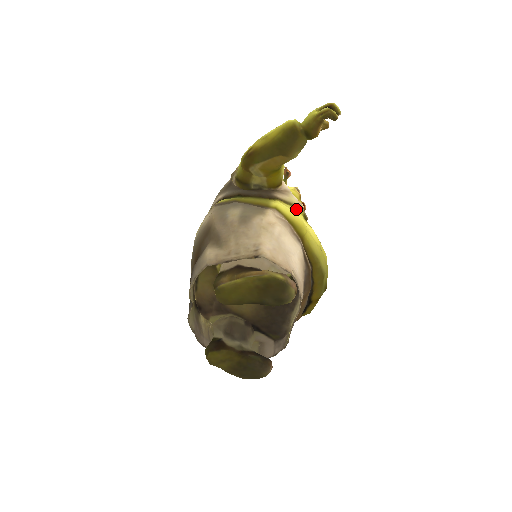
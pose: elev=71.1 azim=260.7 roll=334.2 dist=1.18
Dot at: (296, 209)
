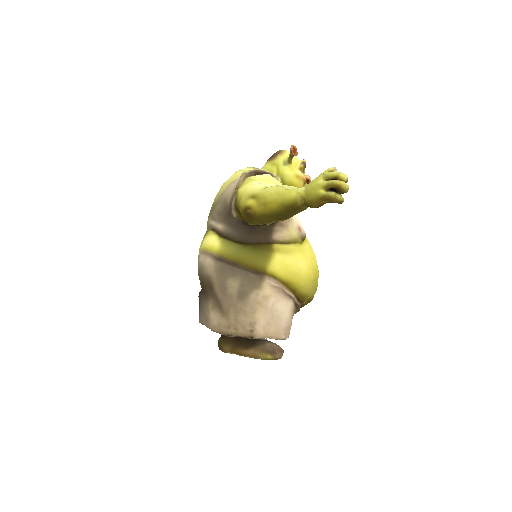
Dot at: (294, 243)
